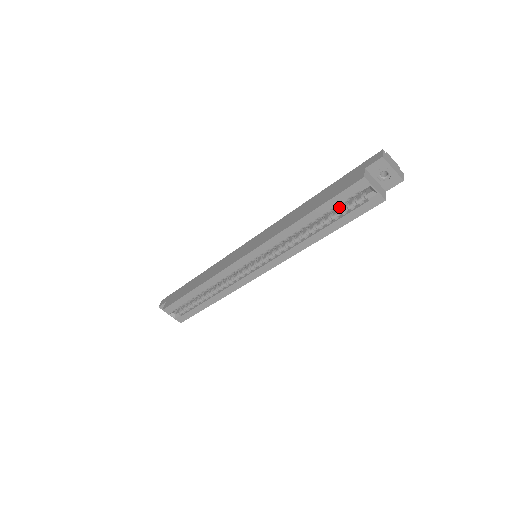
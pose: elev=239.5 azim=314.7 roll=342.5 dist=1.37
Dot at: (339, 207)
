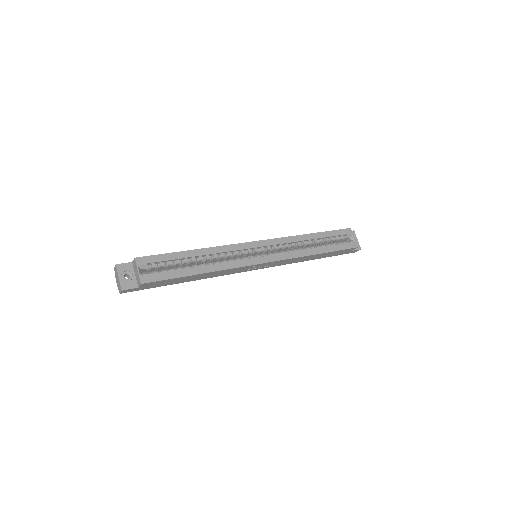
Dot at: occluded
